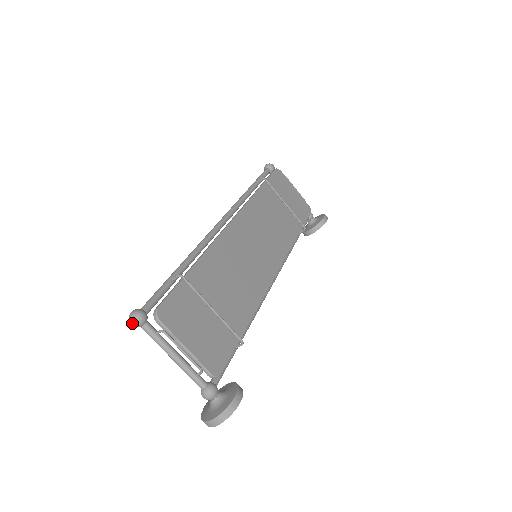
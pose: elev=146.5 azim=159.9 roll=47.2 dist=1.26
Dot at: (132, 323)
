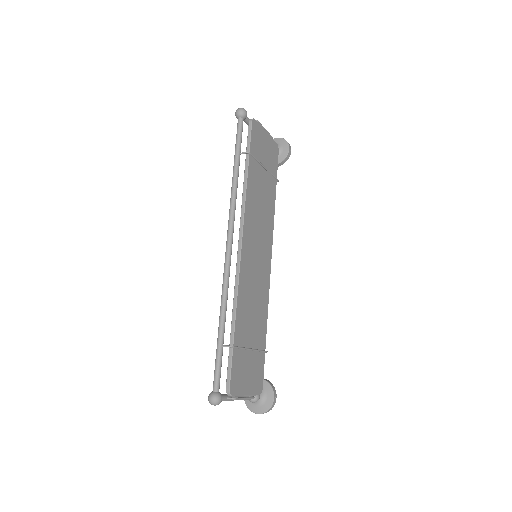
Dot at: (214, 405)
